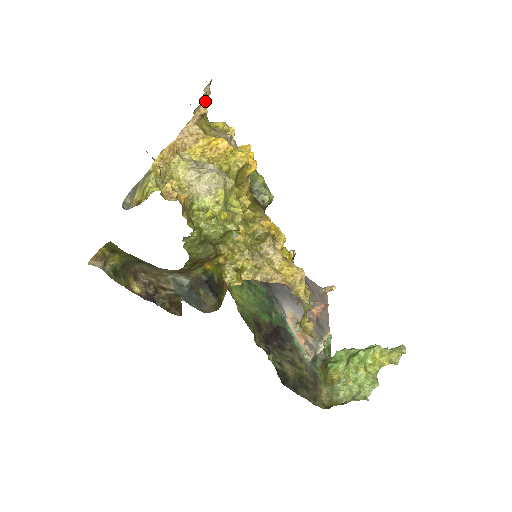
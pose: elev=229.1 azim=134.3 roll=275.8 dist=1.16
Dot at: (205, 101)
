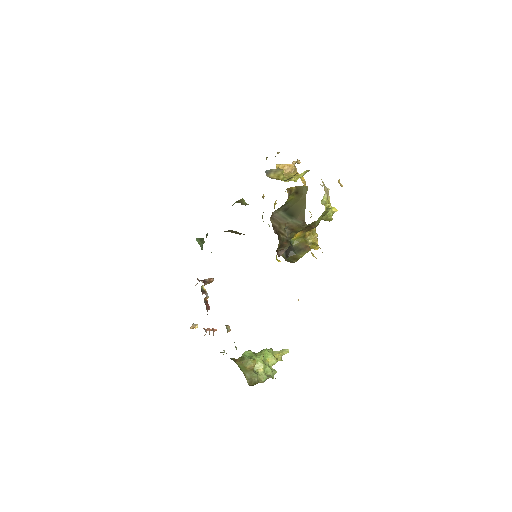
Dot at: occluded
